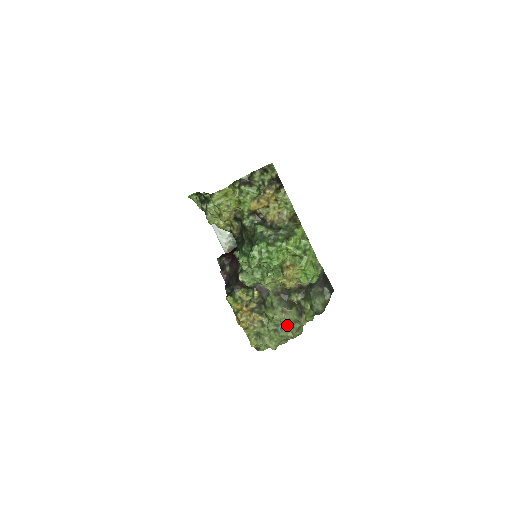
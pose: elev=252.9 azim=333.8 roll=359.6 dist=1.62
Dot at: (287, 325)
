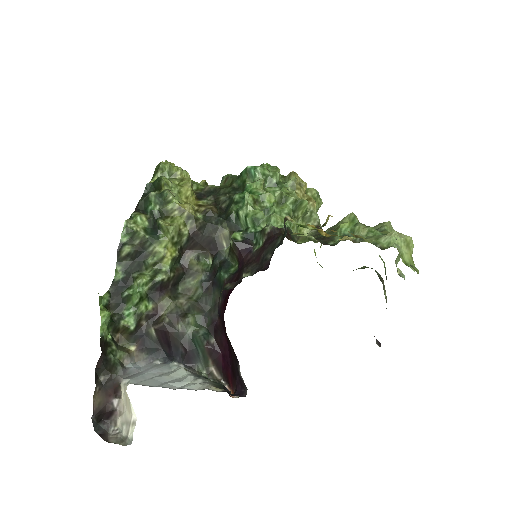
Dot at: occluded
